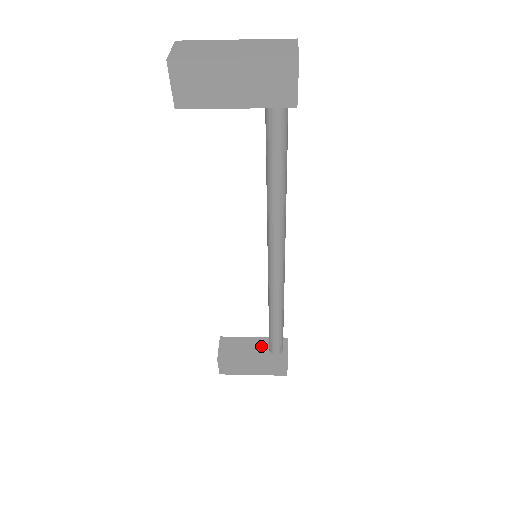
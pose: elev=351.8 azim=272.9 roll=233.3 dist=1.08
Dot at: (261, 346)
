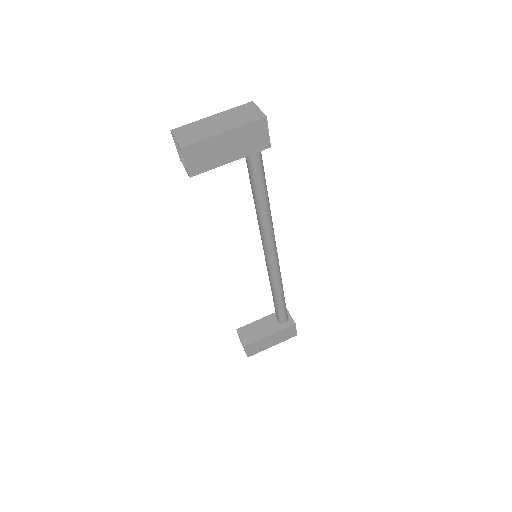
Dot at: (271, 322)
